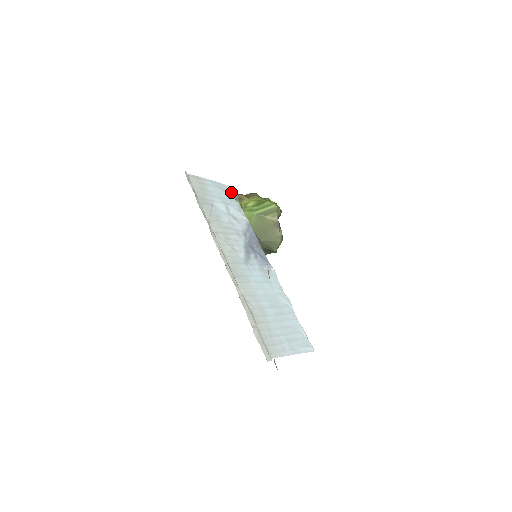
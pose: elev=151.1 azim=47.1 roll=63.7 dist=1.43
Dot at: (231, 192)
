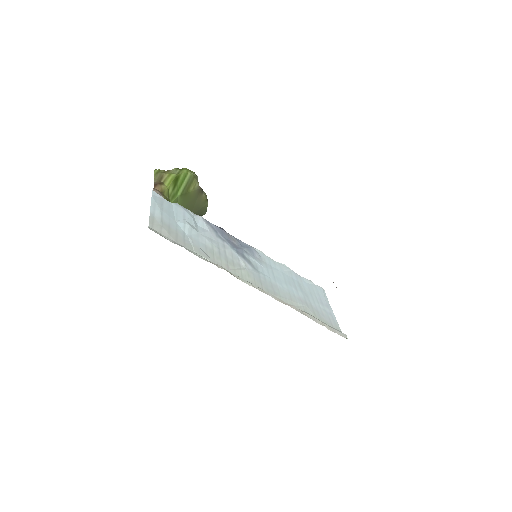
Dot at: (161, 197)
